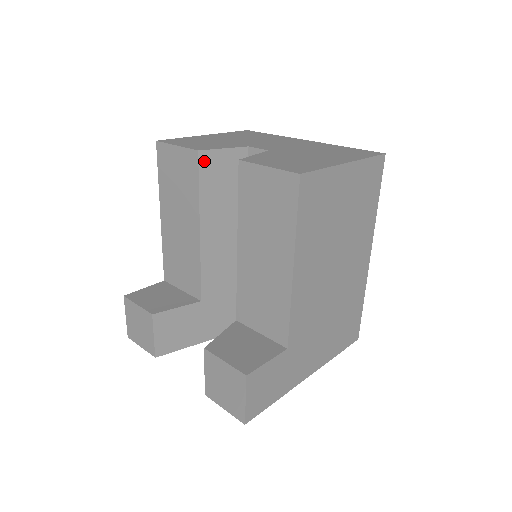
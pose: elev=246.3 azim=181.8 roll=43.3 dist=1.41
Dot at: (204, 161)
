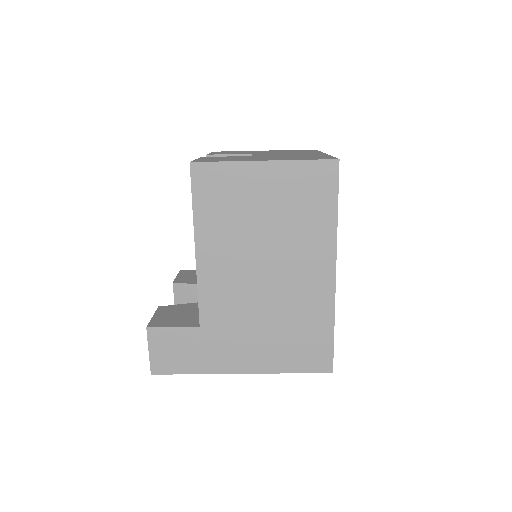
Dot at: occluded
